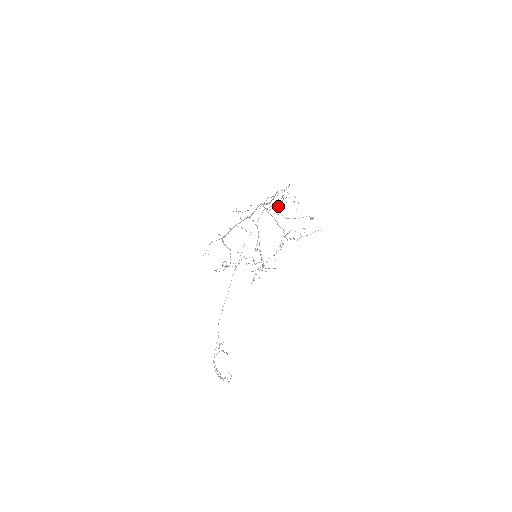
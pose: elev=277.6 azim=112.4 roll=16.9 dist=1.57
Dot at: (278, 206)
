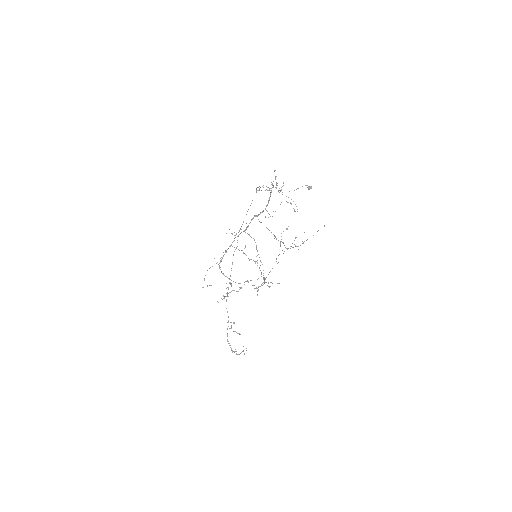
Dot at: occluded
